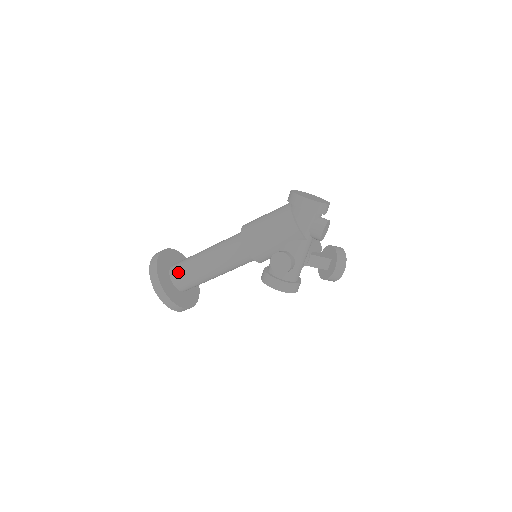
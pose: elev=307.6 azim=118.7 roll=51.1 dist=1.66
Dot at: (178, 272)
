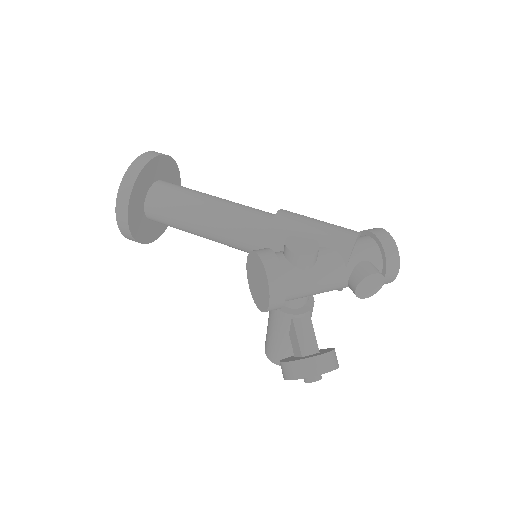
Dot at: (173, 184)
